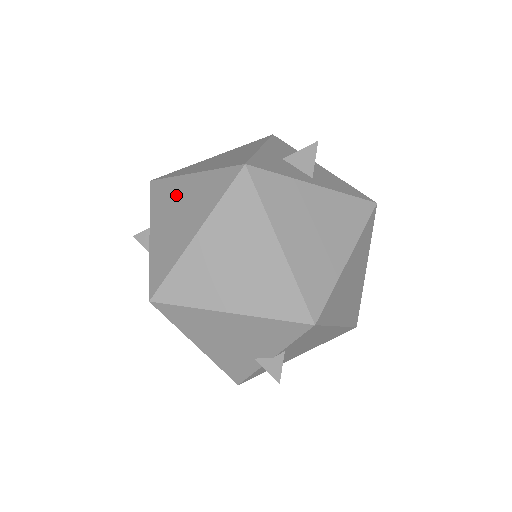
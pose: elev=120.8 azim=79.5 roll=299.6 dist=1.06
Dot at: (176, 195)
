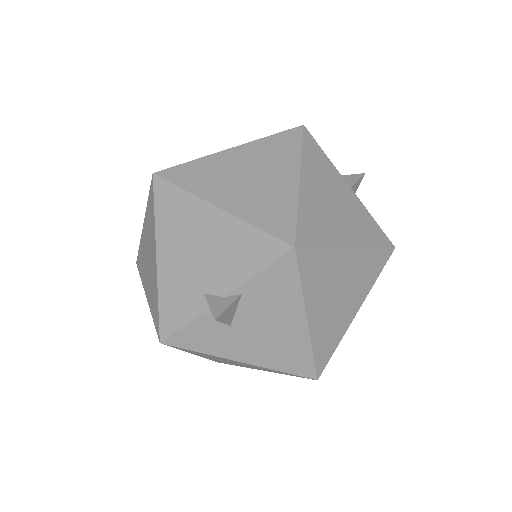
Dot at: occluded
